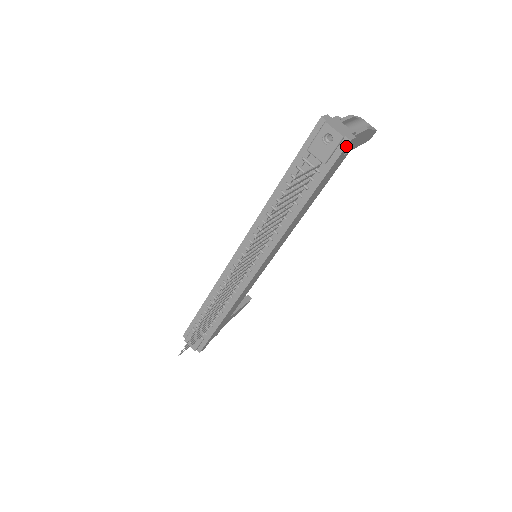
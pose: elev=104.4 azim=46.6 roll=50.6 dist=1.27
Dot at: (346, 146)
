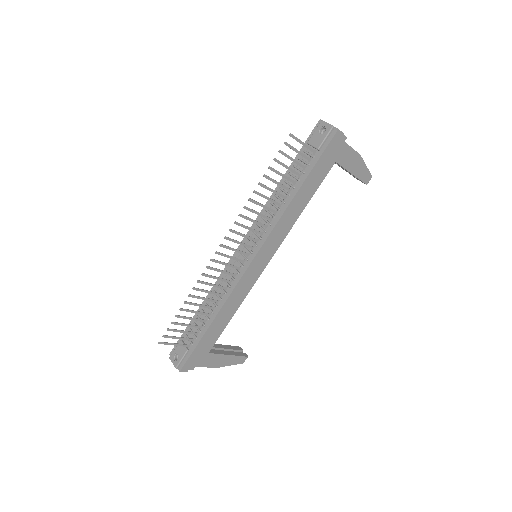
Dot at: (335, 134)
